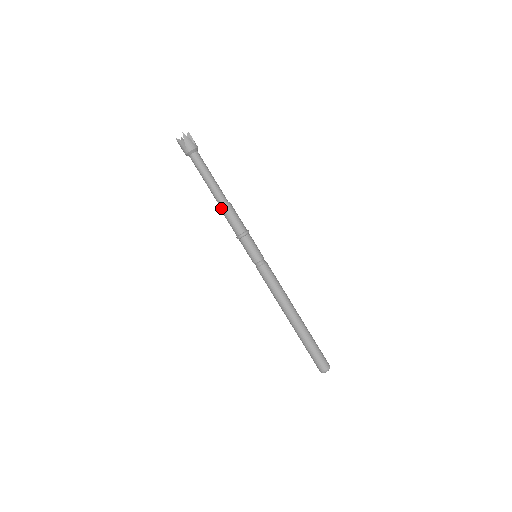
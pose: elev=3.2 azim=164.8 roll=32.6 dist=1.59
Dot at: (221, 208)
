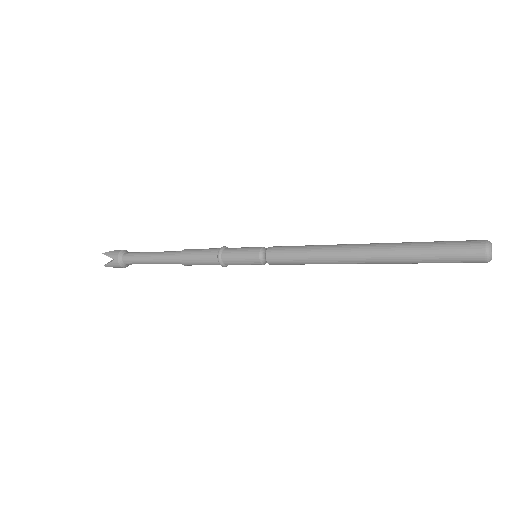
Dot at: (181, 261)
